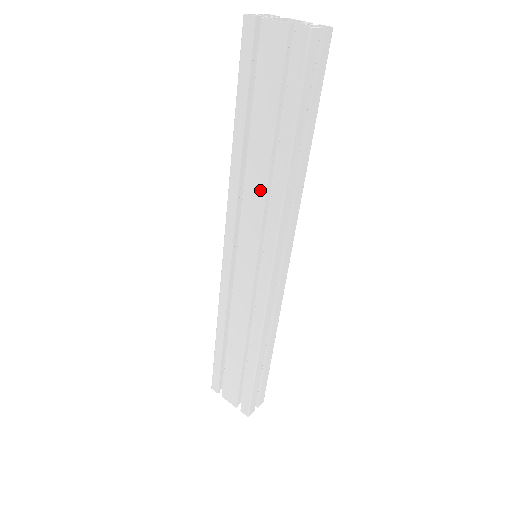
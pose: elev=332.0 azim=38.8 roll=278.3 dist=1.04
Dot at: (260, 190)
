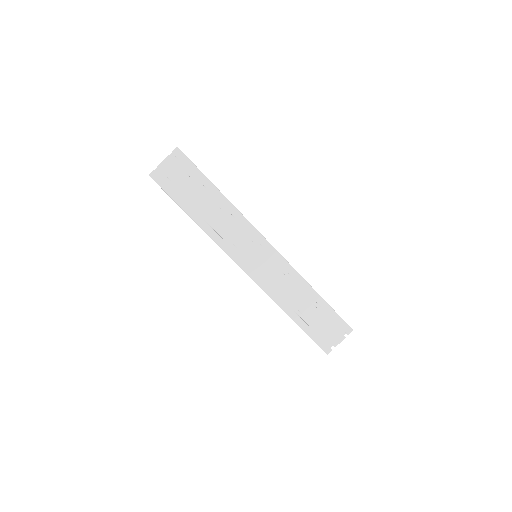
Dot at: (226, 220)
